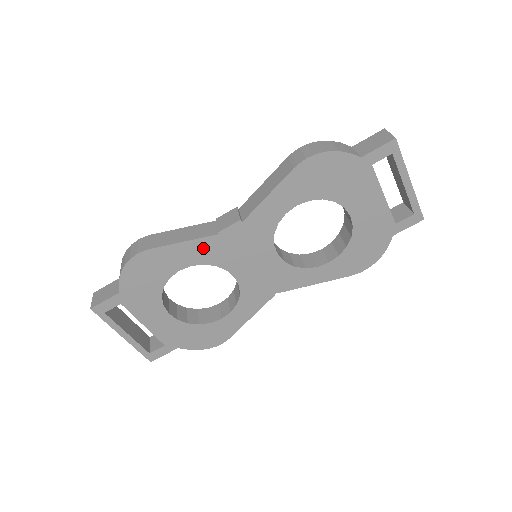
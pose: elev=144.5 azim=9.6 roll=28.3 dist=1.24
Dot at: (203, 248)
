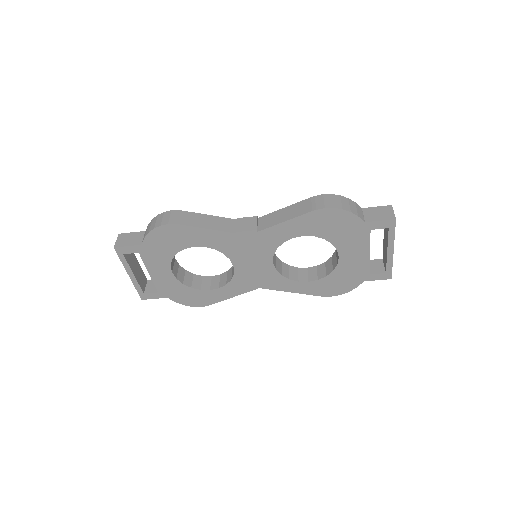
Dot at: (219, 238)
